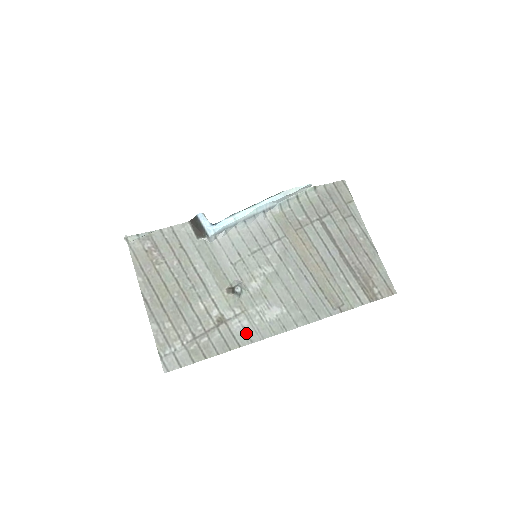
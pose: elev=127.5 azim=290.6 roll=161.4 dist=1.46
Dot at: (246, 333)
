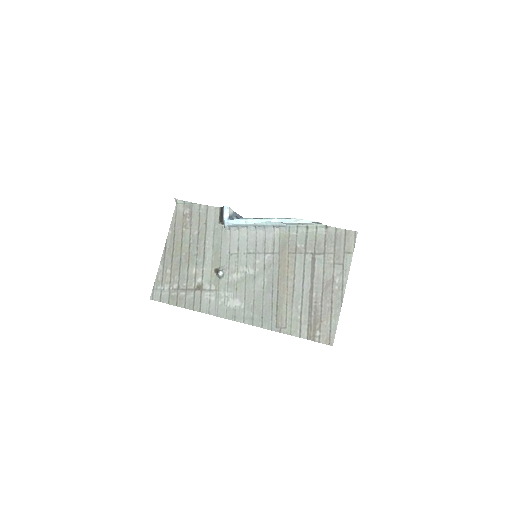
Dot at: (209, 305)
